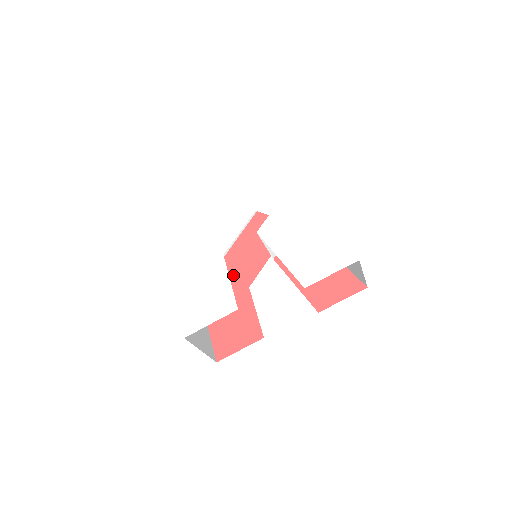
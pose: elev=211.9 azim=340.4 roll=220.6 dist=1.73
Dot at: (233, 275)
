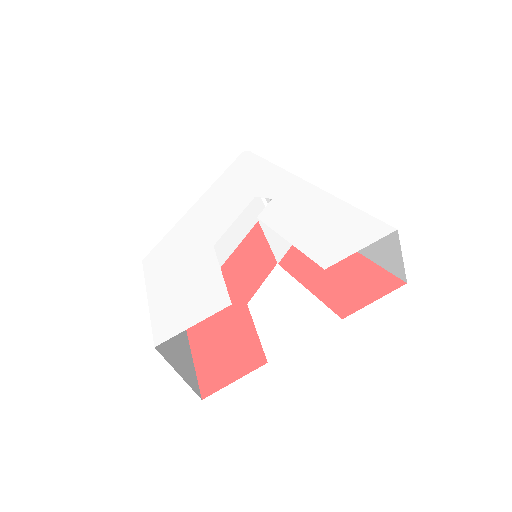
Dot at: occluded
